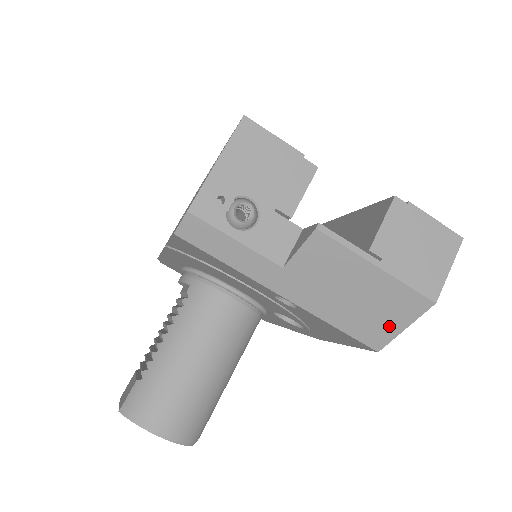
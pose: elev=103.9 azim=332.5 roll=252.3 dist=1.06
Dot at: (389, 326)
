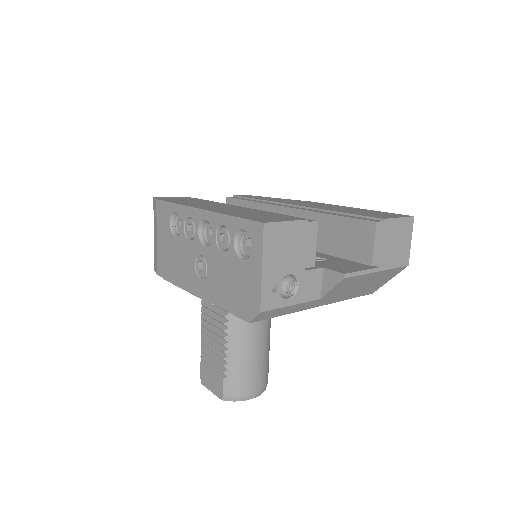
Dot at: (381, 284)
